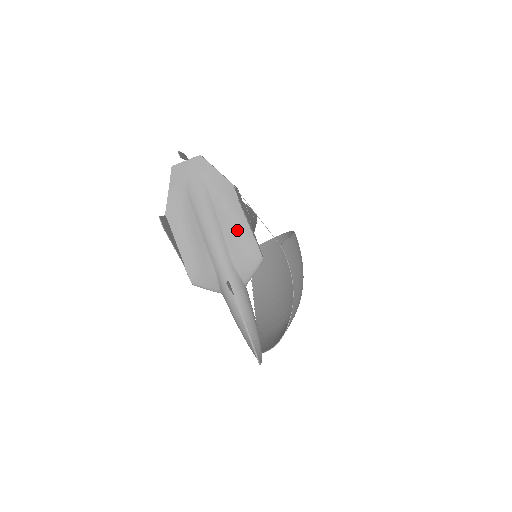
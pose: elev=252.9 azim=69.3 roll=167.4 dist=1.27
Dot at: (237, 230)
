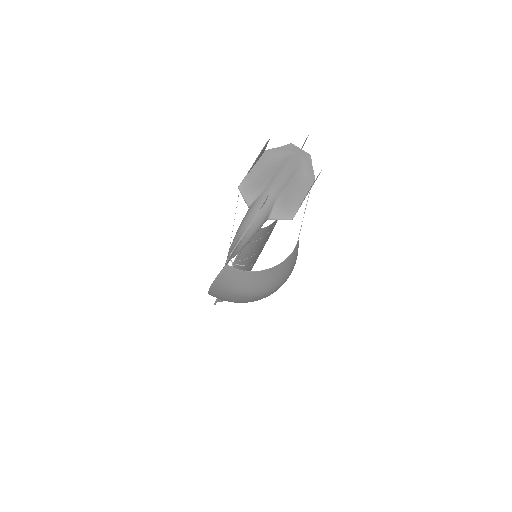
Dot at: (295, 193)
